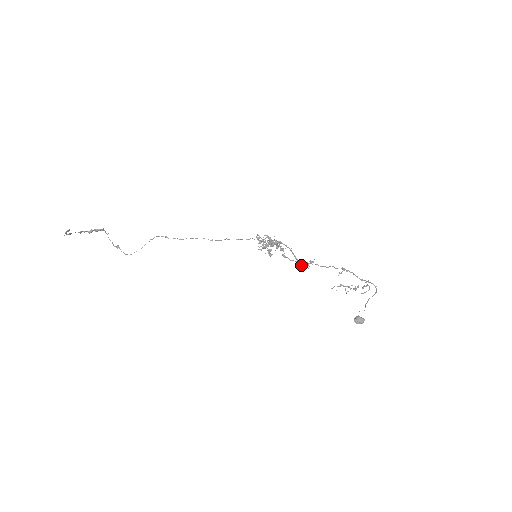
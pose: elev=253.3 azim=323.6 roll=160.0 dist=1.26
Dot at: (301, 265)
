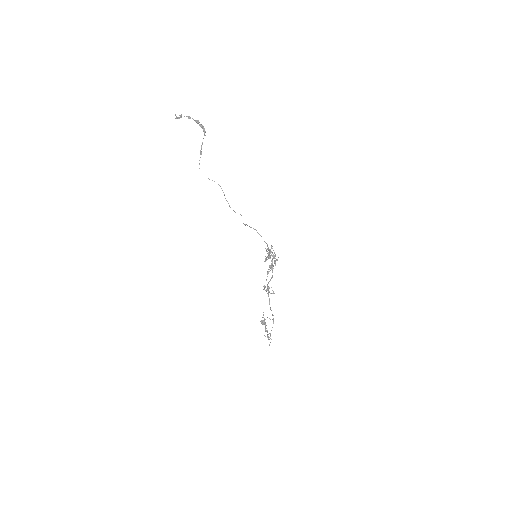
Dot at: occluded
